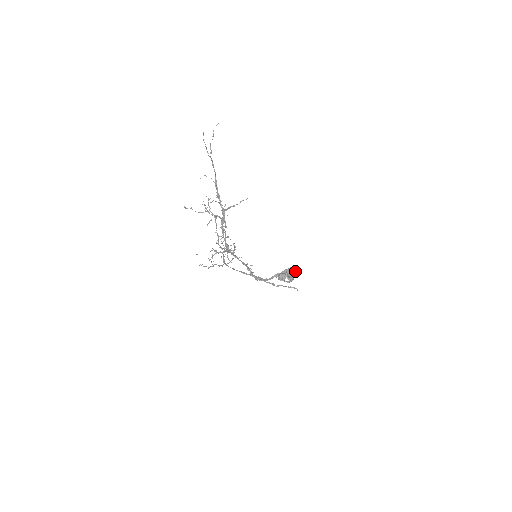
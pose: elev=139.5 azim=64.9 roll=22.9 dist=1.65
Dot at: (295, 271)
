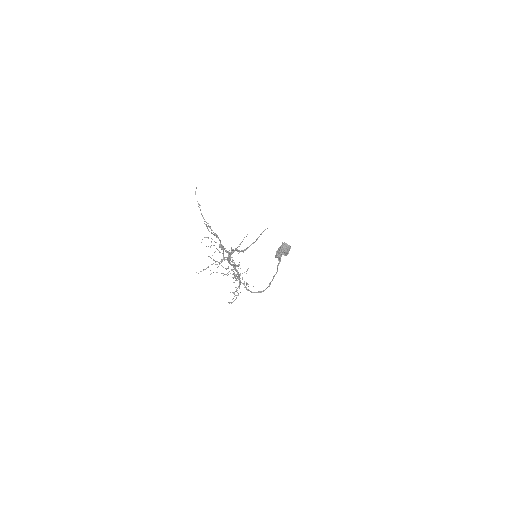
Dot at: (289, 248)
